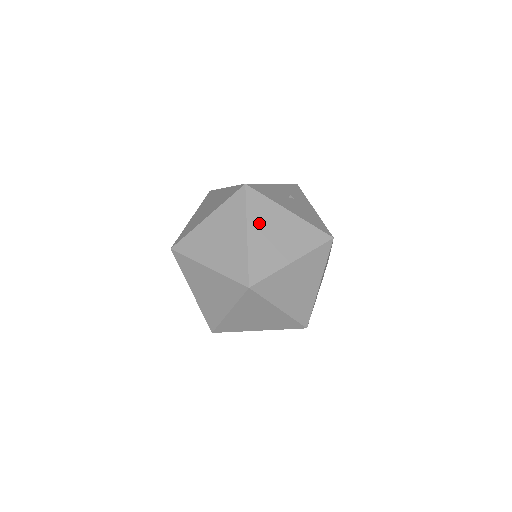
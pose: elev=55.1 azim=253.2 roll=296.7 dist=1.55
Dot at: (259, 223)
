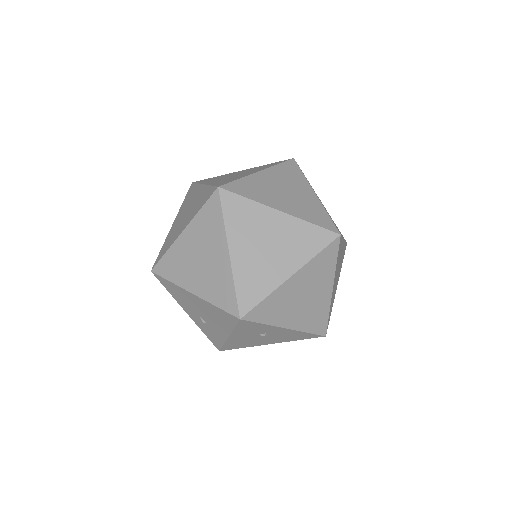
Dot at: (213, 180)
